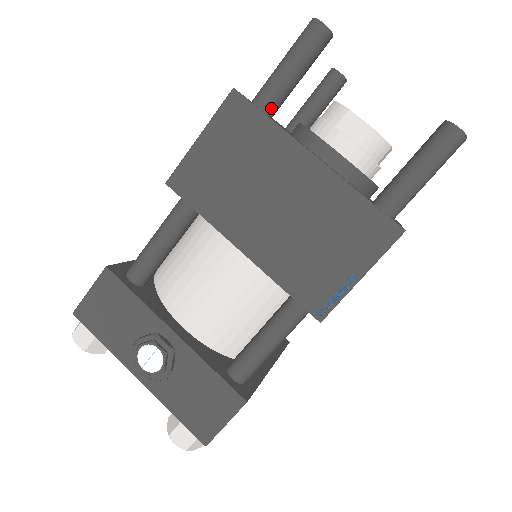
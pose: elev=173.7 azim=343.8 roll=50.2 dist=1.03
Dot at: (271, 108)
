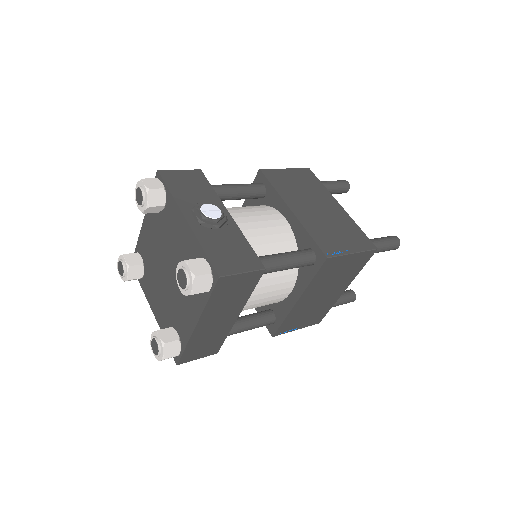
Dot at: occluded
